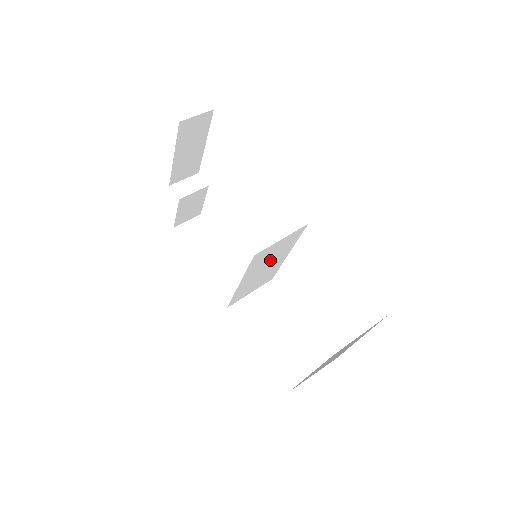
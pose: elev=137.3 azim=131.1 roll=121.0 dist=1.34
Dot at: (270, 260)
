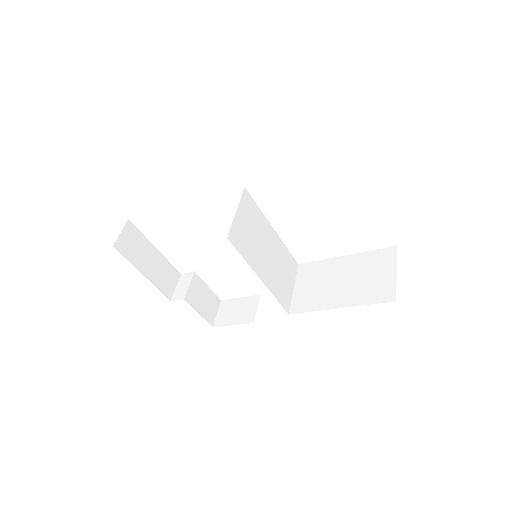
Dot at: (259, 241)
